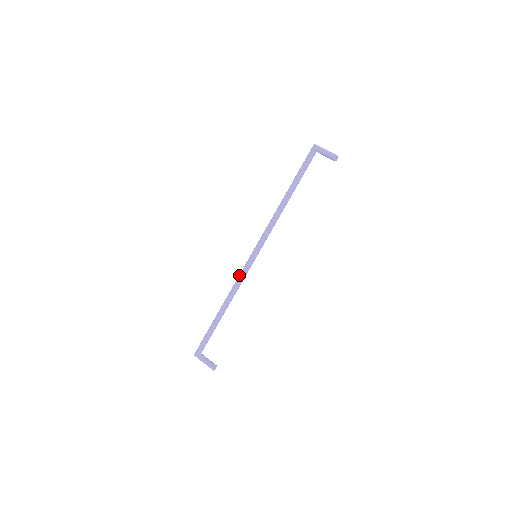
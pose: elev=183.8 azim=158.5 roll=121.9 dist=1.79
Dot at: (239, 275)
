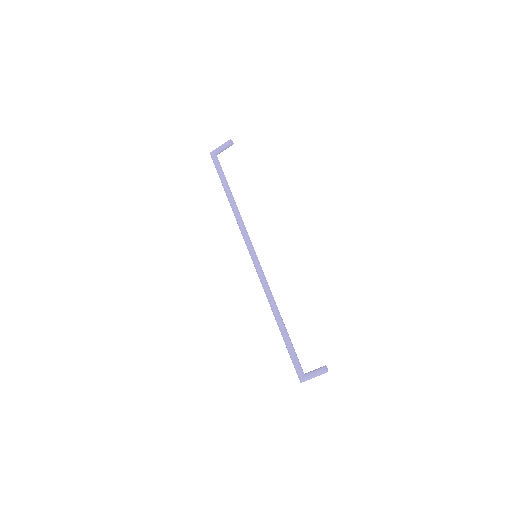
Dot at: occluded
